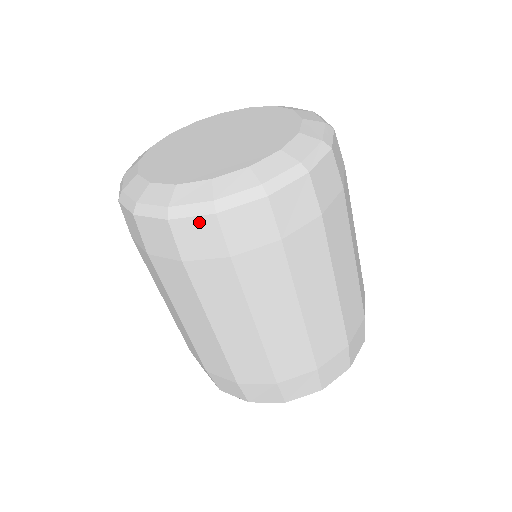
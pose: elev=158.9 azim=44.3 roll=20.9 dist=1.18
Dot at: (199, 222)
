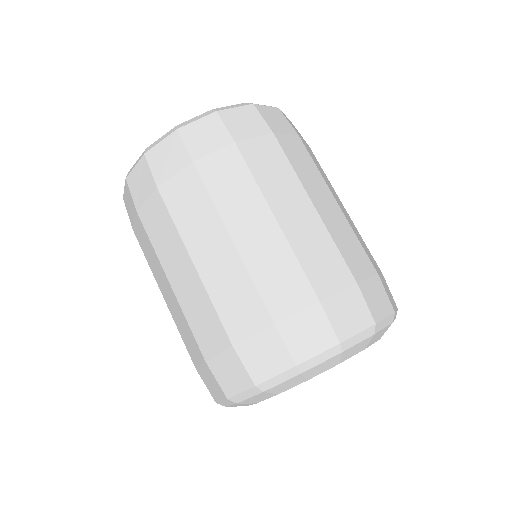
Dot at: (138, 168)
